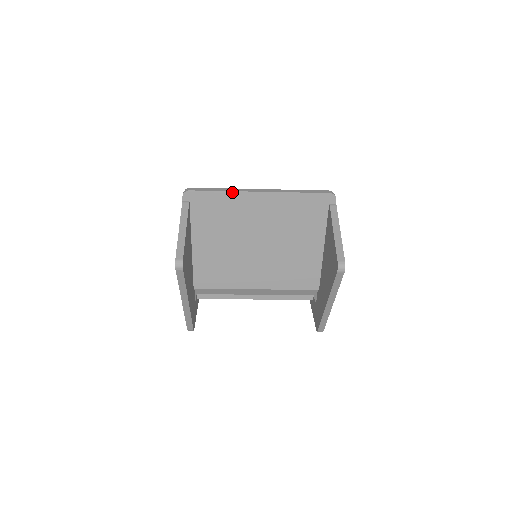
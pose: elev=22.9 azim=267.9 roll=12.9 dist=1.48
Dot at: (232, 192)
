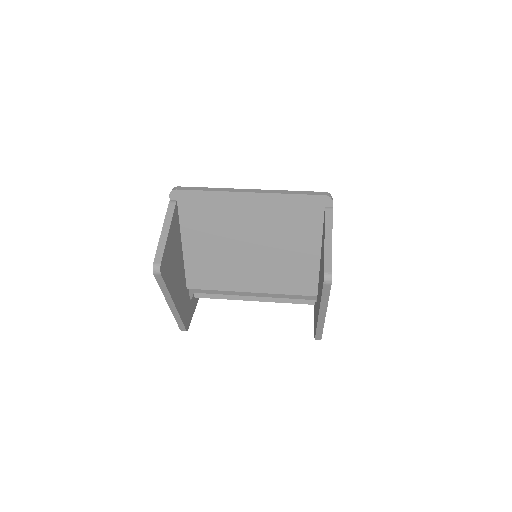
Dot at: (220, 192)
